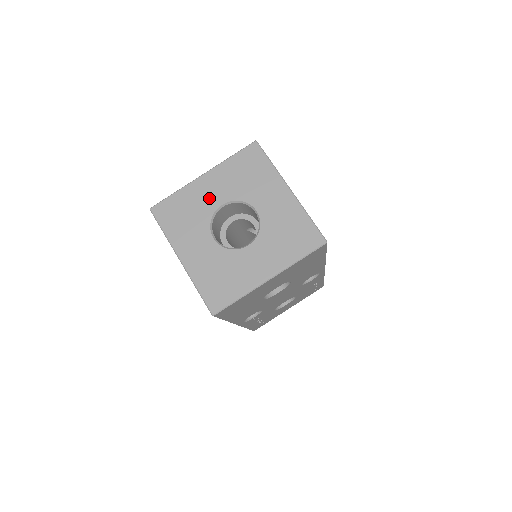
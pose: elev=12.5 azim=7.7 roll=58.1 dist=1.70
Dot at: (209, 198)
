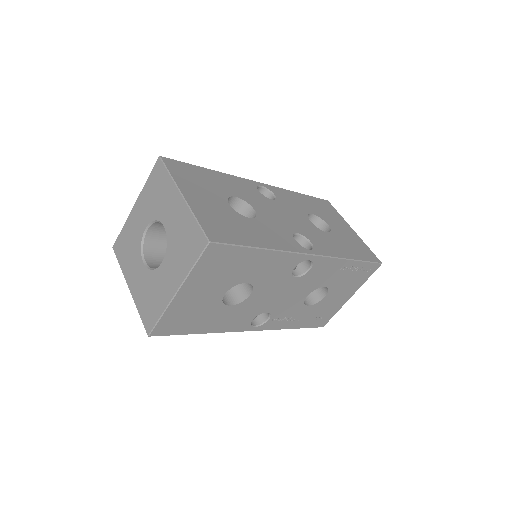
Dot at: (138, 225)
